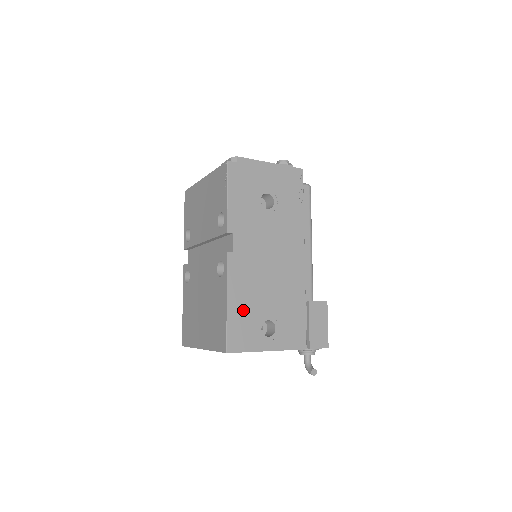
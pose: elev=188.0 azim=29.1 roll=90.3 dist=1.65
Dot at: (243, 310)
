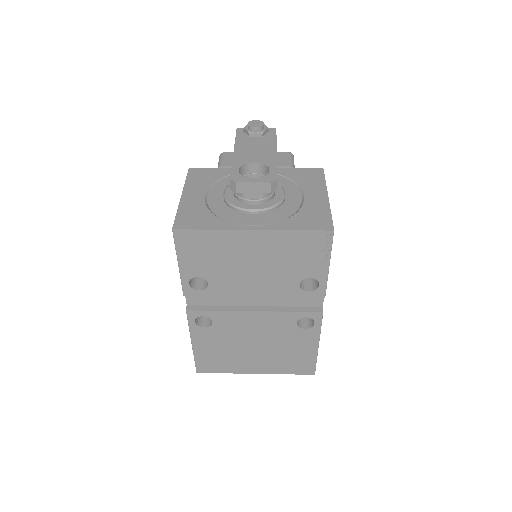
Dot at: occluded
